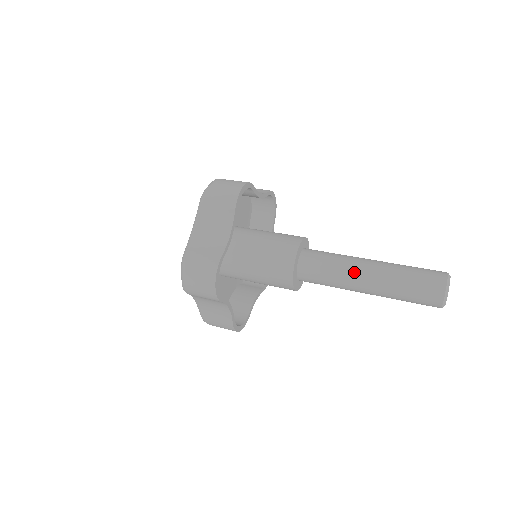
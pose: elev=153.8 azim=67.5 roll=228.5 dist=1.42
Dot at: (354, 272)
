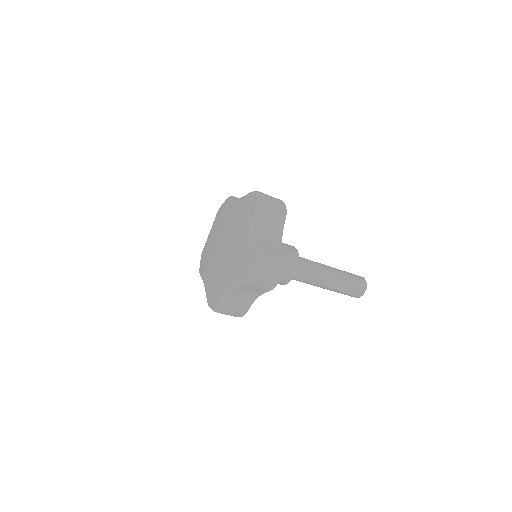
Dot at: (326, 273)
